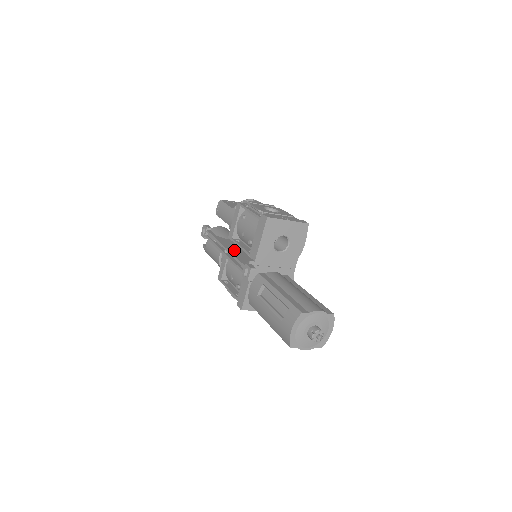
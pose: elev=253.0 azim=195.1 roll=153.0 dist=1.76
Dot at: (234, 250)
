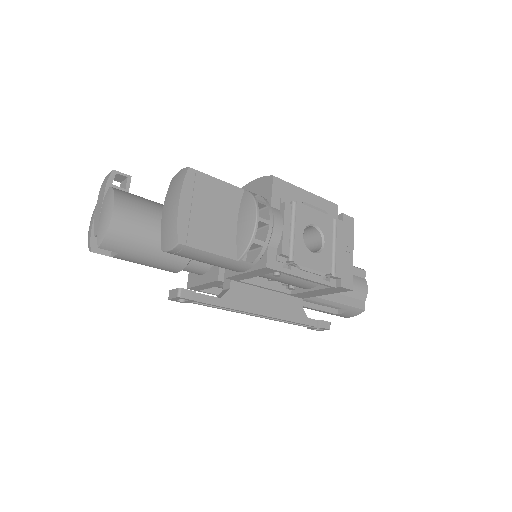
Dot at: (274, 307)
